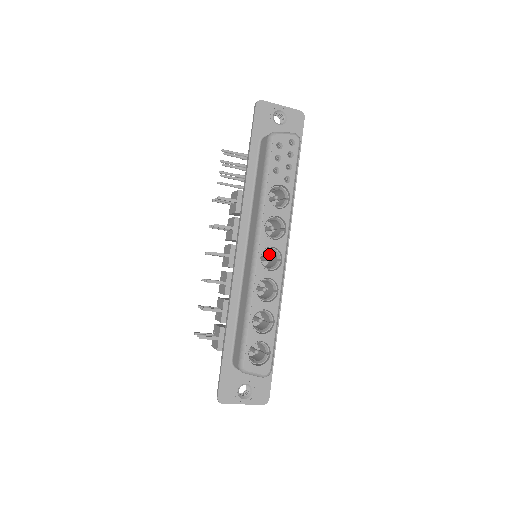
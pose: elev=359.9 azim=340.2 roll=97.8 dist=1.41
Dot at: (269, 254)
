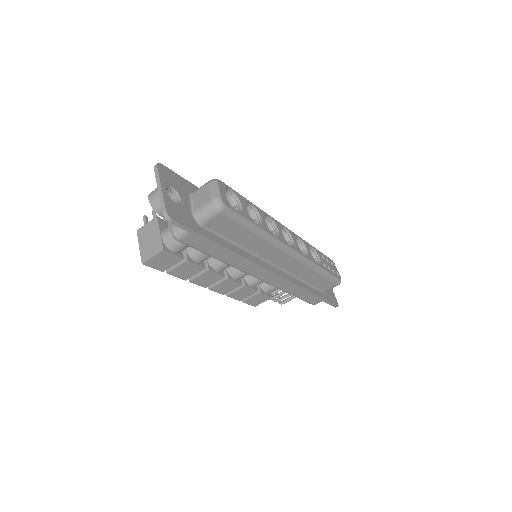
Dot at: occluded
